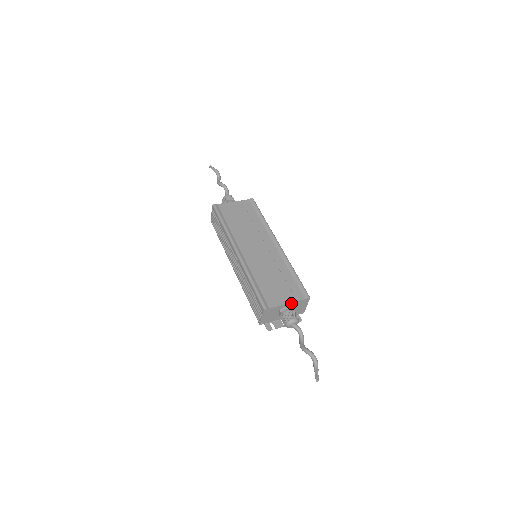
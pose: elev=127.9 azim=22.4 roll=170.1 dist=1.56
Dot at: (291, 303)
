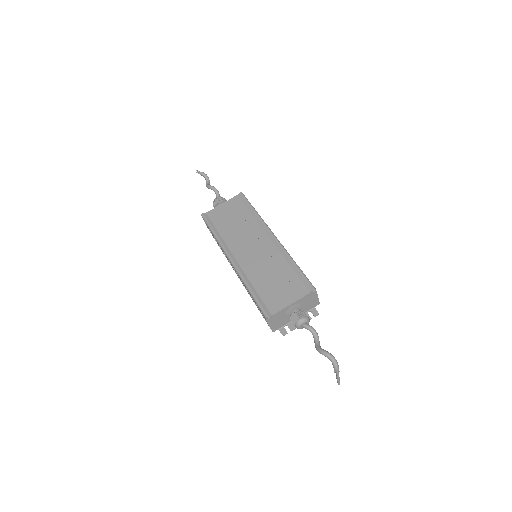
Dot at: (295, 302)
